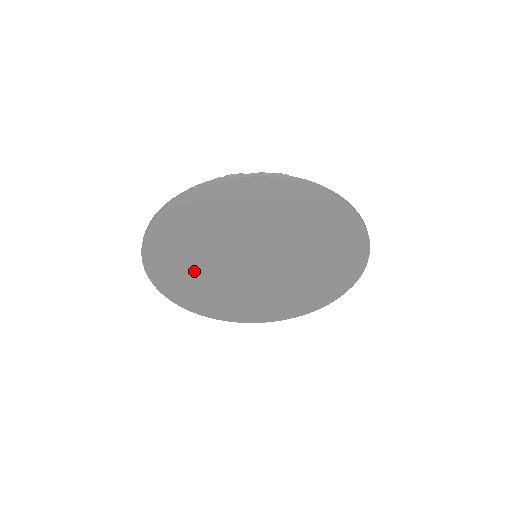
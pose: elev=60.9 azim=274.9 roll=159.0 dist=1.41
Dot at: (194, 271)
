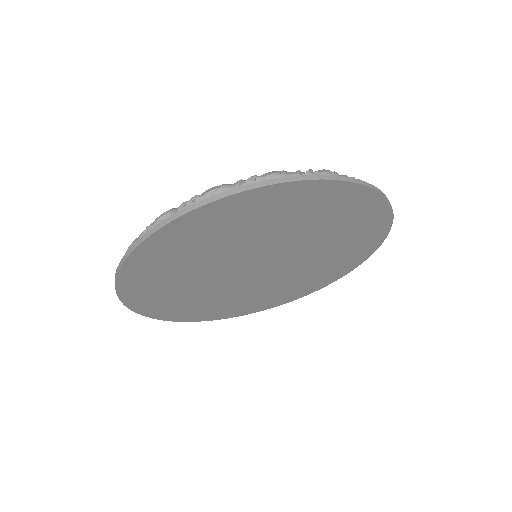
Dot at: (200, 298)
